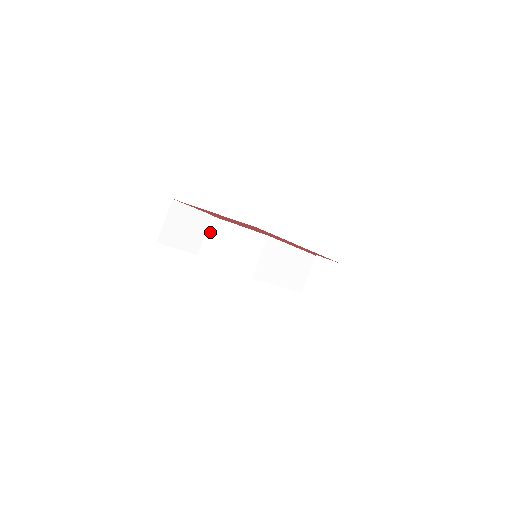
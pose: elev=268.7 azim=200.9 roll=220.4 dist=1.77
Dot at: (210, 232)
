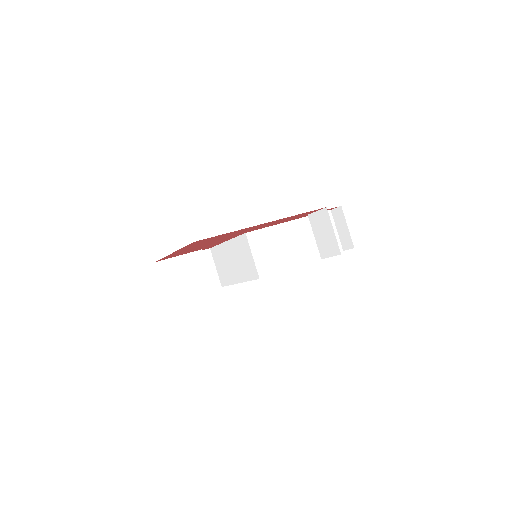
Dot at: (216, 263)
